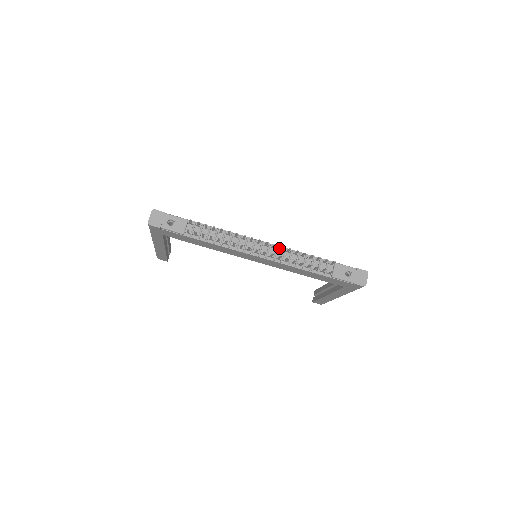
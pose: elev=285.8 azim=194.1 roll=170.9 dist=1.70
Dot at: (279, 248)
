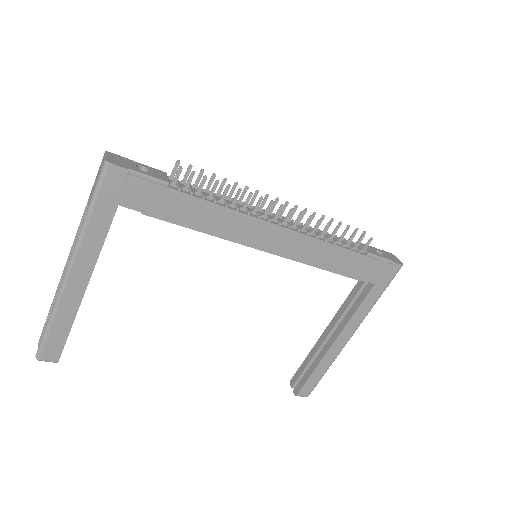
Dot at: occluded
